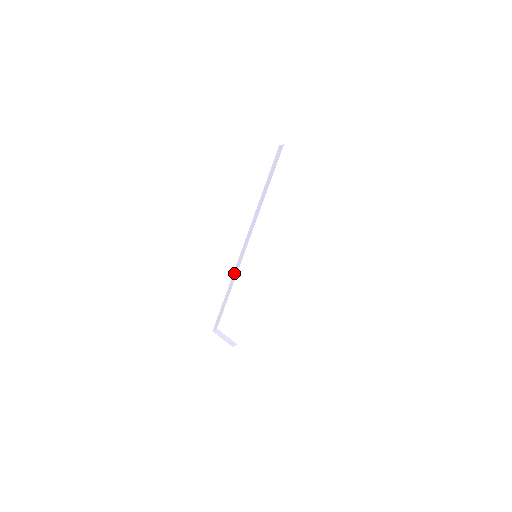
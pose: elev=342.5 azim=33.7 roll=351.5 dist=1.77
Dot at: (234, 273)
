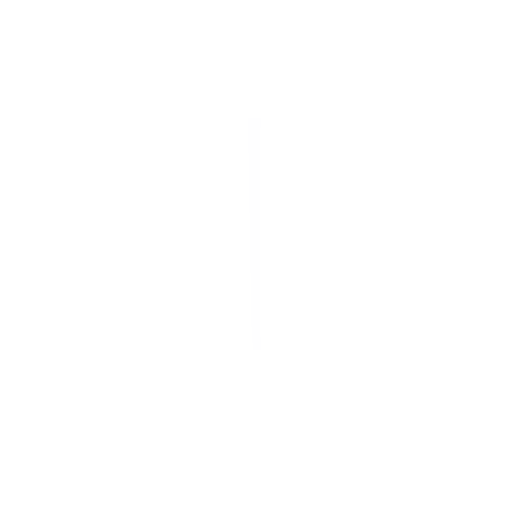
Dot at: (253, 268)
